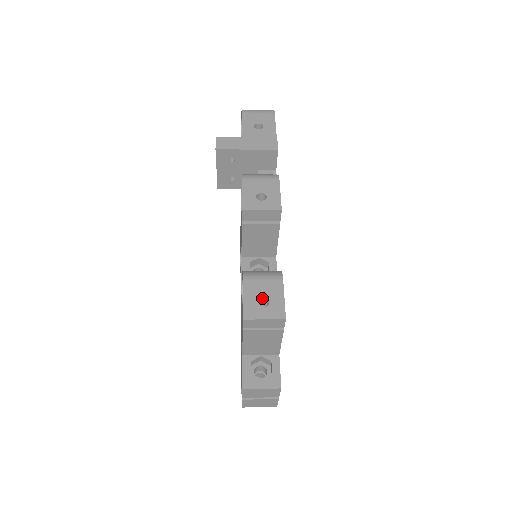
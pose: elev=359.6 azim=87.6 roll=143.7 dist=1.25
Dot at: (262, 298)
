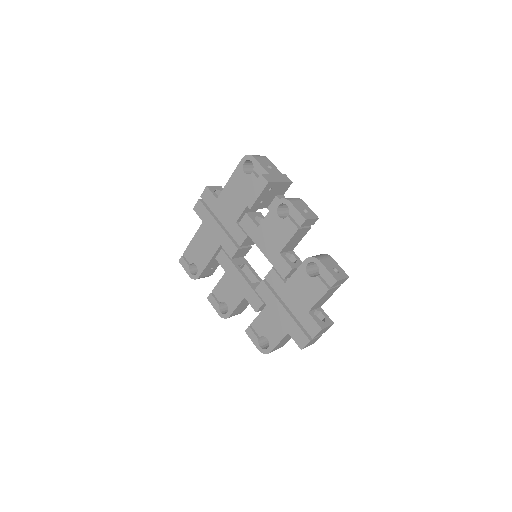
Dot at: (333, 269)
